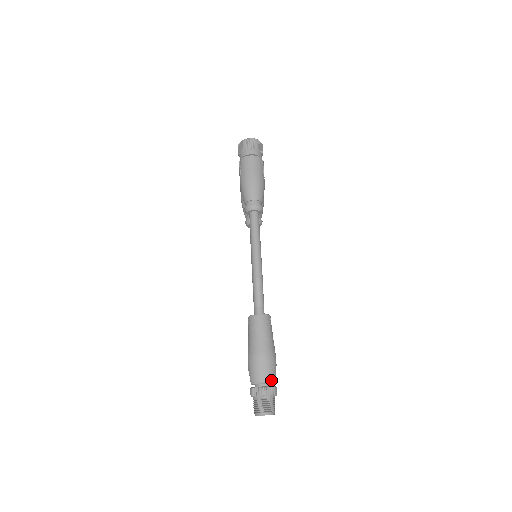
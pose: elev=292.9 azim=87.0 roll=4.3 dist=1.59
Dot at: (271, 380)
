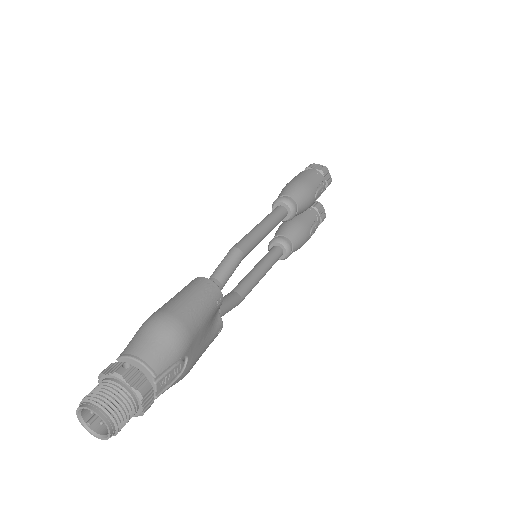
Dot at: (151, 364)
